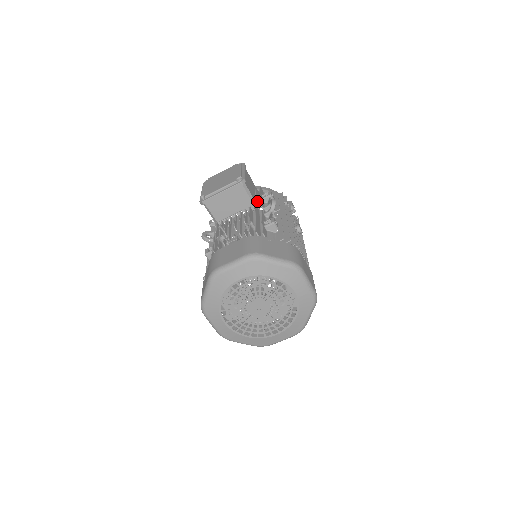
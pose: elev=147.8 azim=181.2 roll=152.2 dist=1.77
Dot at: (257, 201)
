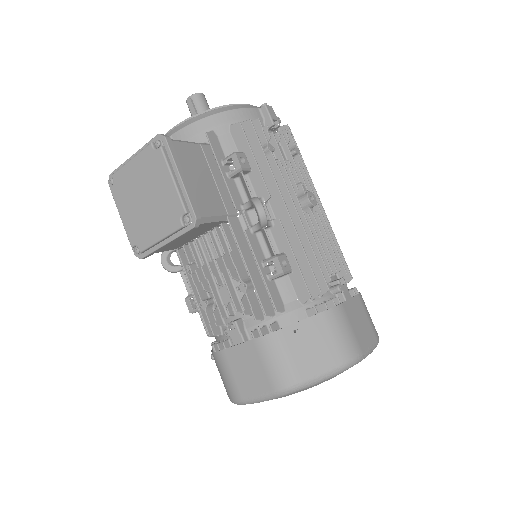
Dot at: (225, 198)
